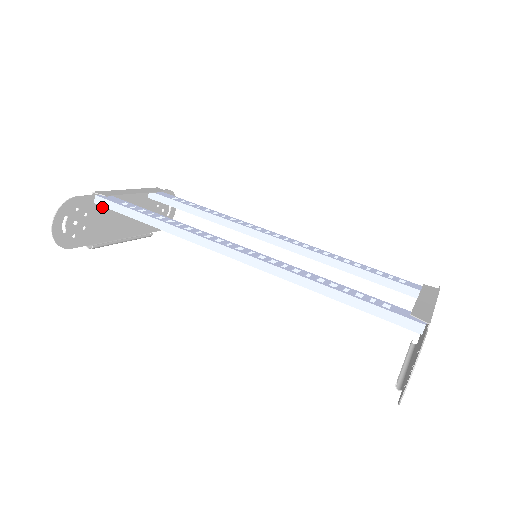
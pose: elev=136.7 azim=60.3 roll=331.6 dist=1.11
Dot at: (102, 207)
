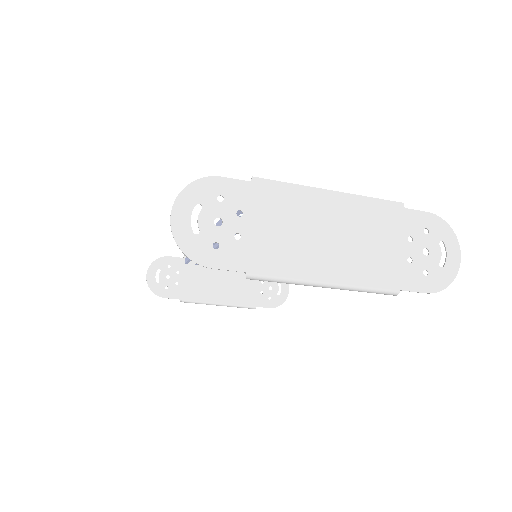
Dot at: (195, 270)
